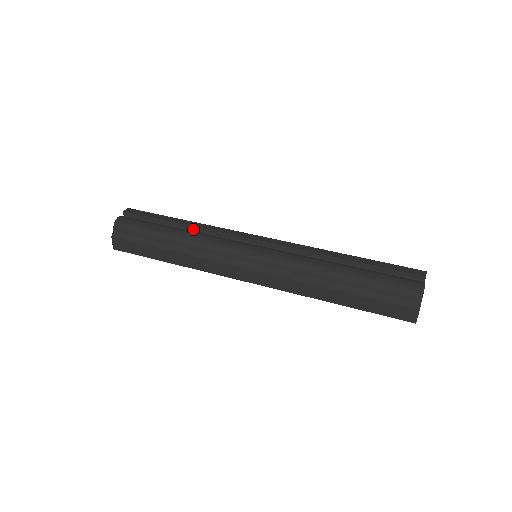
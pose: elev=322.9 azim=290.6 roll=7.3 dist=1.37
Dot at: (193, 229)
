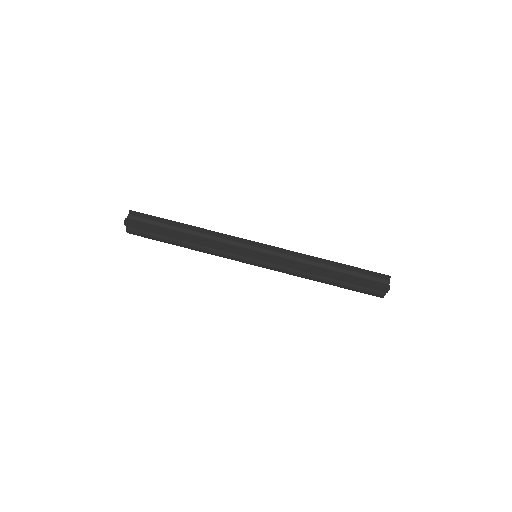
Dot at: (195, 242)
